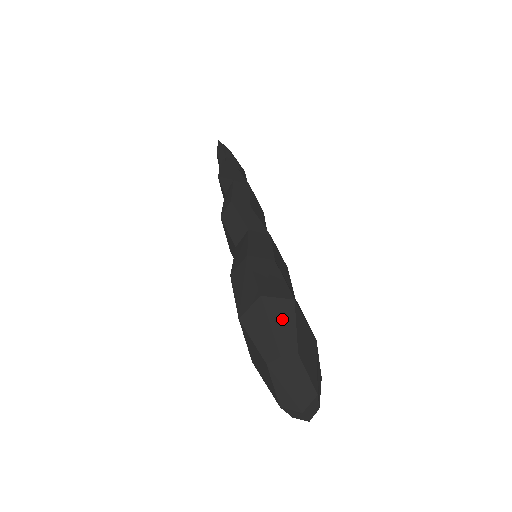
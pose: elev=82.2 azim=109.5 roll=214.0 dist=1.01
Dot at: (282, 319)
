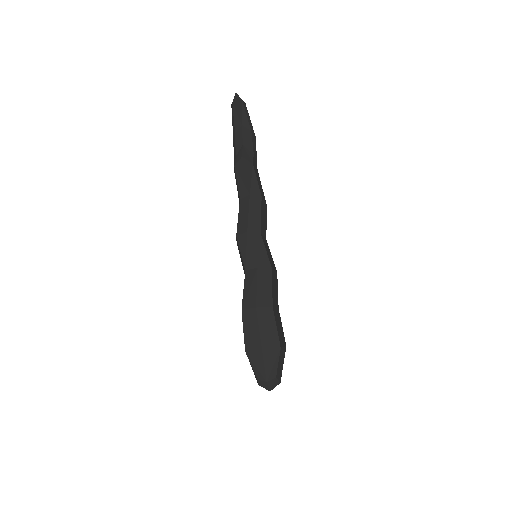
Dot at: (271, 361)
